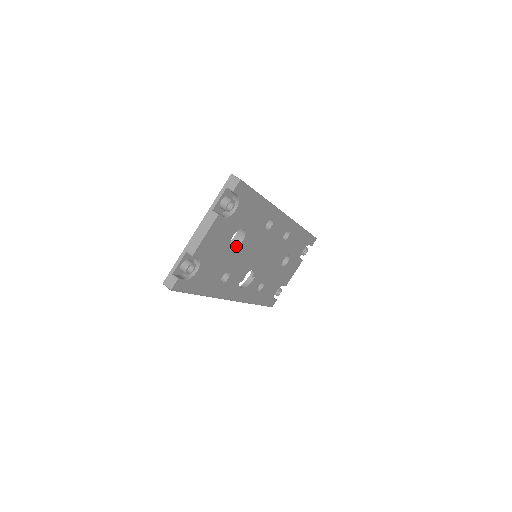
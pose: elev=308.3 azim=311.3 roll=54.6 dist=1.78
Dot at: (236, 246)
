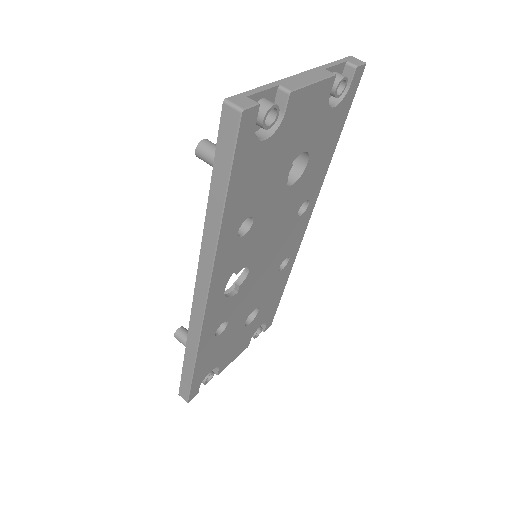
Dot at: (285, 183)
